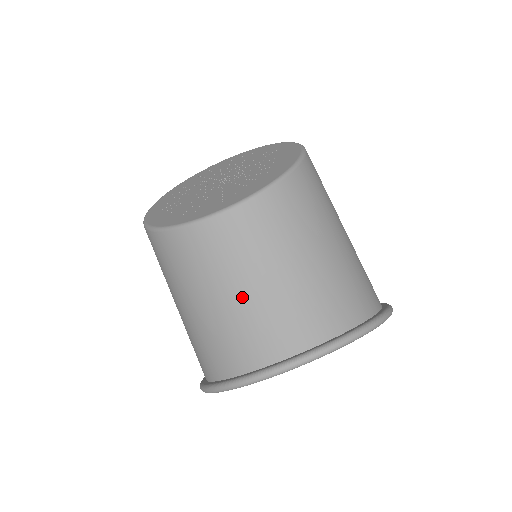
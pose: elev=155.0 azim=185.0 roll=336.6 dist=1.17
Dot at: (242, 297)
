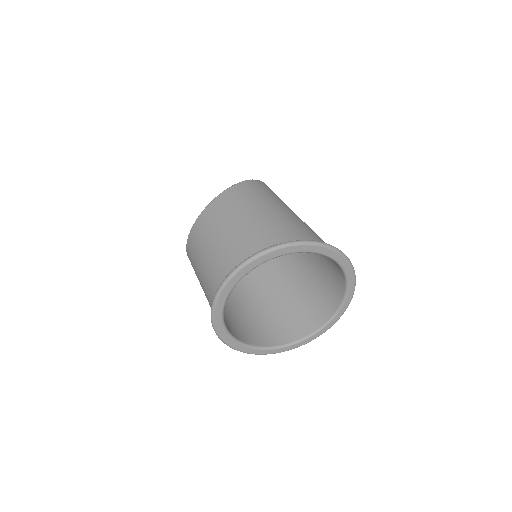
Dot at: (204, 265)
